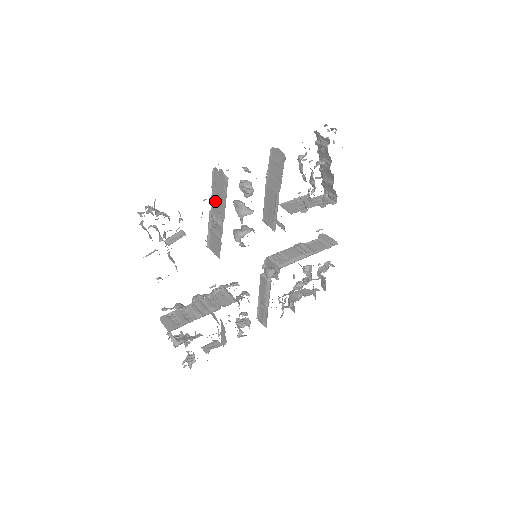
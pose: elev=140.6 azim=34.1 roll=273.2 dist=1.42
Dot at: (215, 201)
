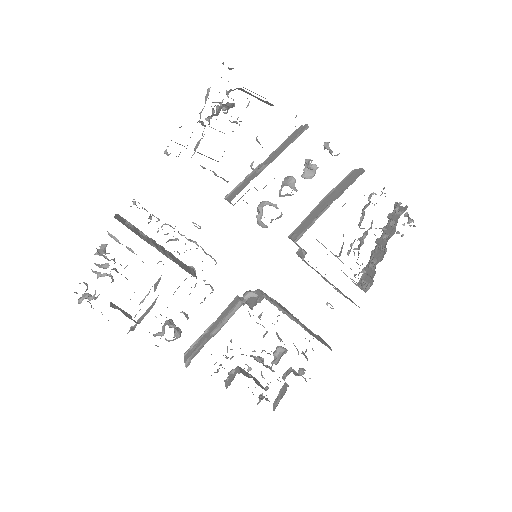
Dot at: (275, 152)
